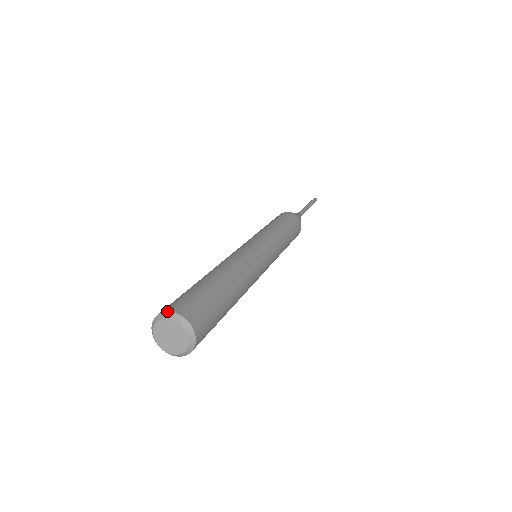
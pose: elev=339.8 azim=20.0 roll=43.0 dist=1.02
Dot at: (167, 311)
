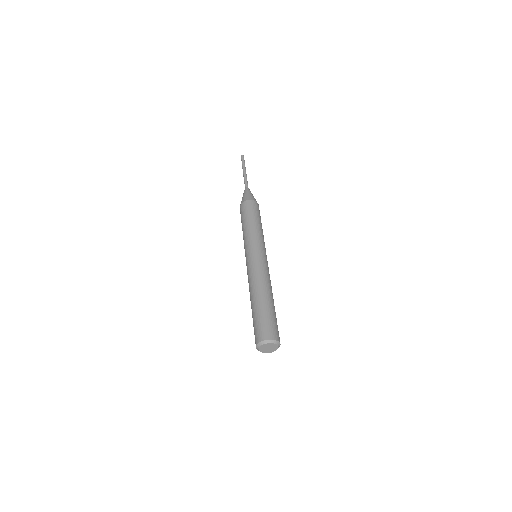
Dot at: (258, 343)
